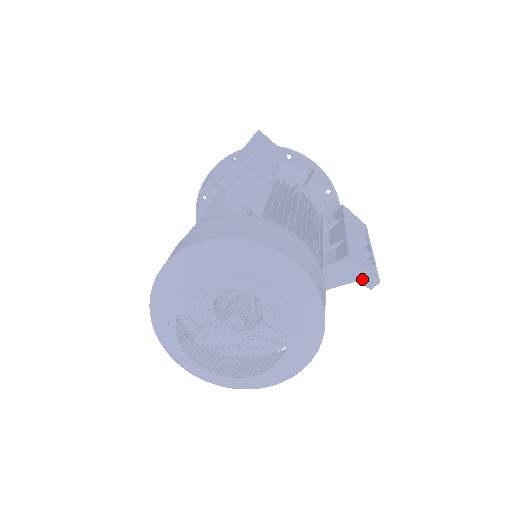
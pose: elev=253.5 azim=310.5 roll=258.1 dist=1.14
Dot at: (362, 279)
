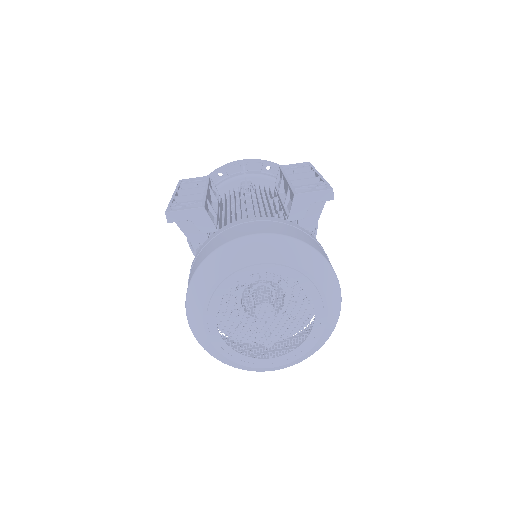
Dot at: (320, 199)
